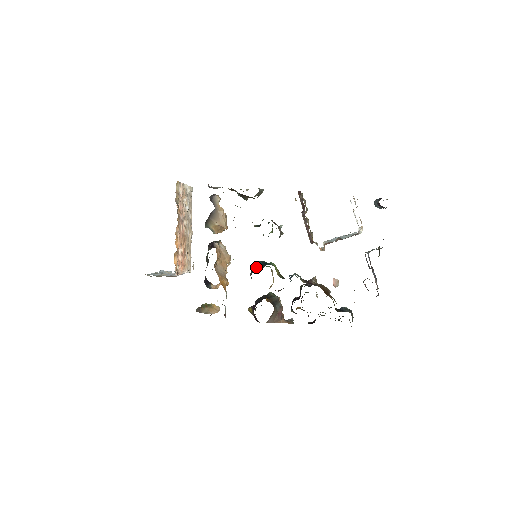
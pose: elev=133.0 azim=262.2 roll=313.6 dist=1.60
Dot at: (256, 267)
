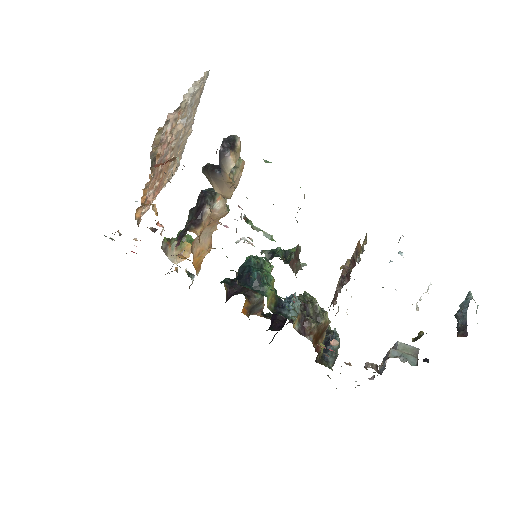
Dot at: (246, 278)
